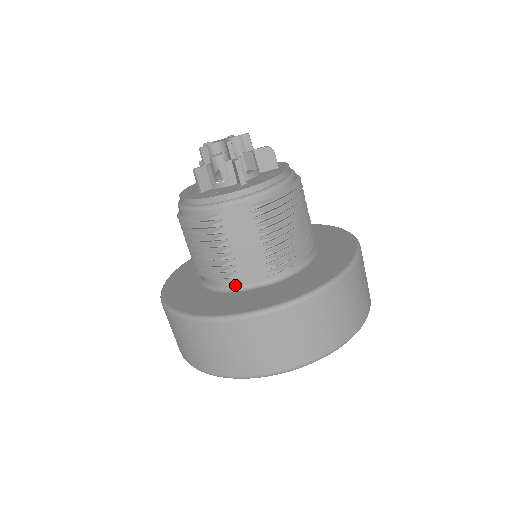
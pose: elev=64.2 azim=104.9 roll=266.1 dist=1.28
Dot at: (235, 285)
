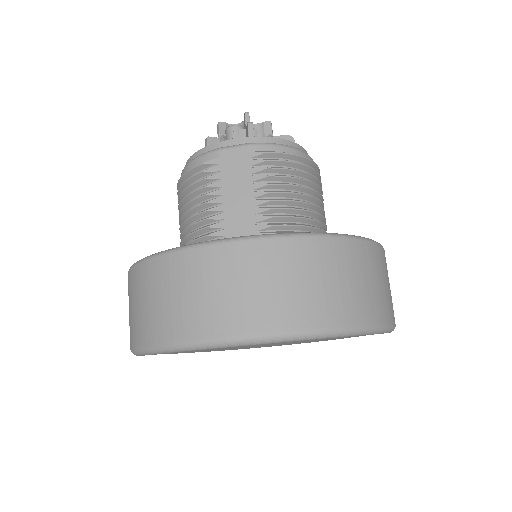
Dot at: occluded
